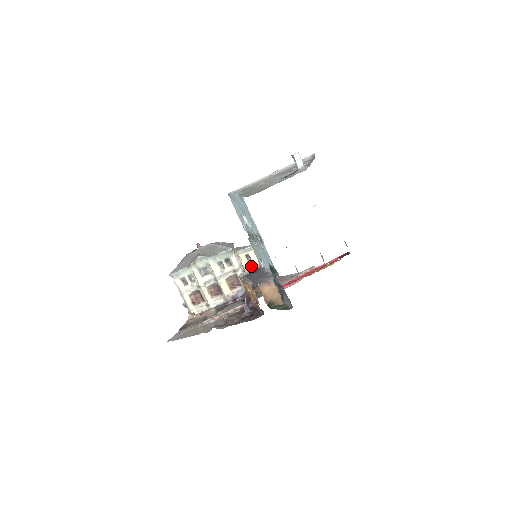
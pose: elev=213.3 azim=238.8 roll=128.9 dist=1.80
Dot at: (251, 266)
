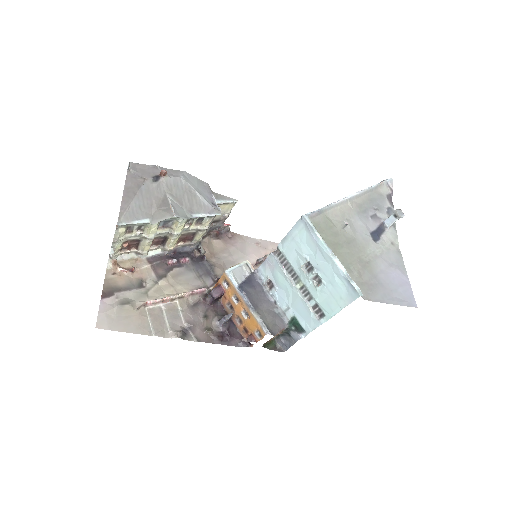
Dot at: occluded
